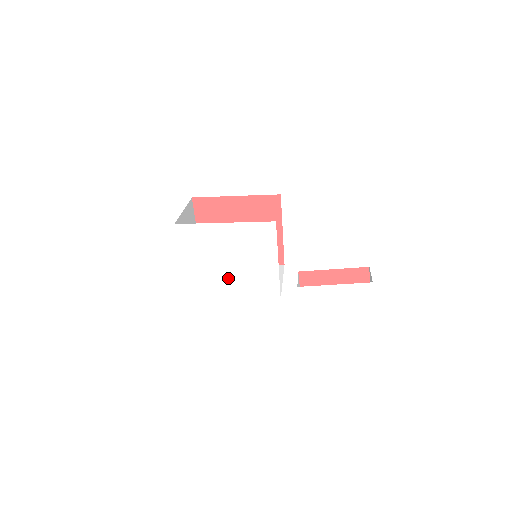
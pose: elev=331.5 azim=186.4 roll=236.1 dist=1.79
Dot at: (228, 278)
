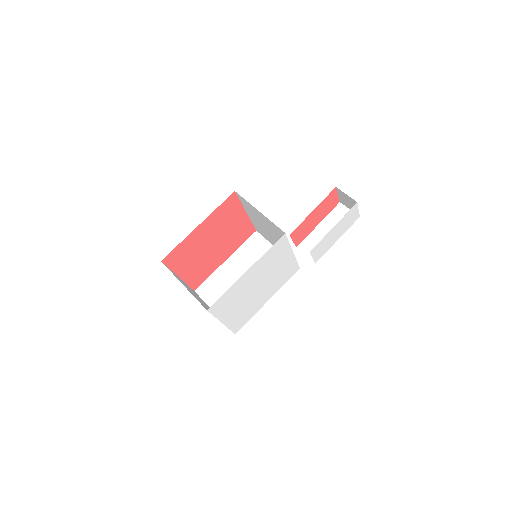
Dot at: (260, 295)
